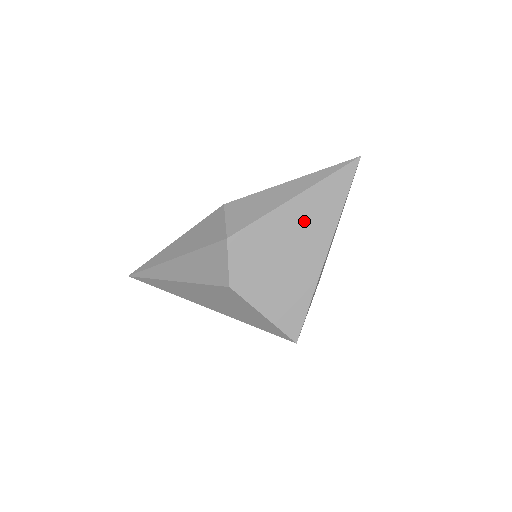
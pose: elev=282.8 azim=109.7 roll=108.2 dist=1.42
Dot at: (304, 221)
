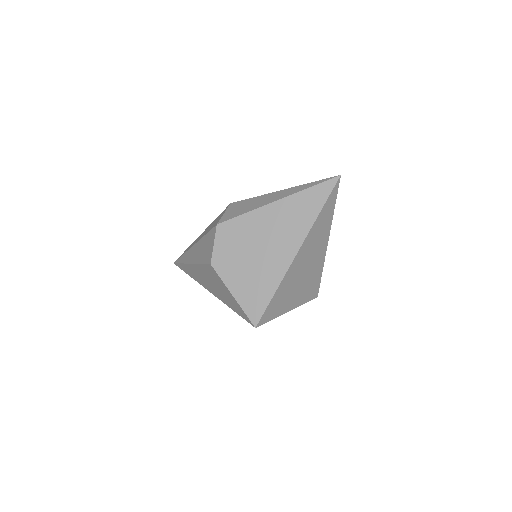
Dot at: (281, 222)
